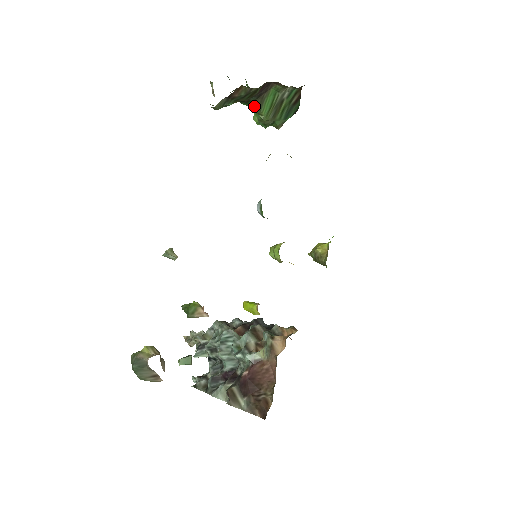
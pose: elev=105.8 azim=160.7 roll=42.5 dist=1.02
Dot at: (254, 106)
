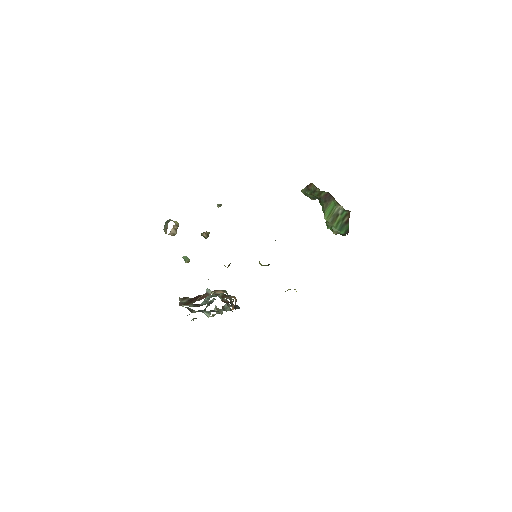
Dot at: (323, 207)
